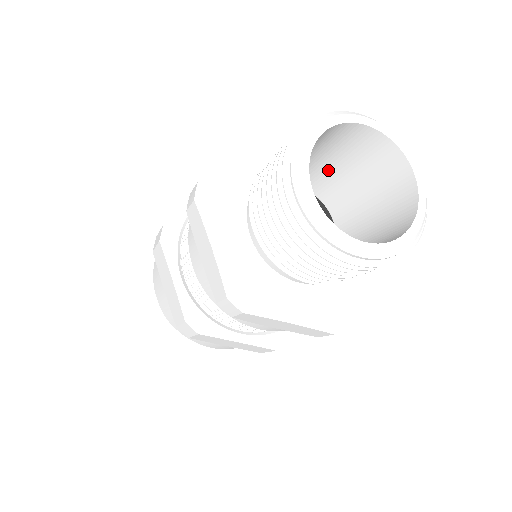
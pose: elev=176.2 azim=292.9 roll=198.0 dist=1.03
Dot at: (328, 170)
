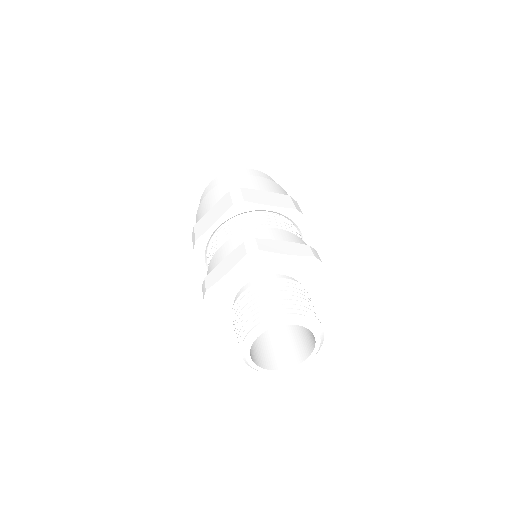
Dot at: occluded
